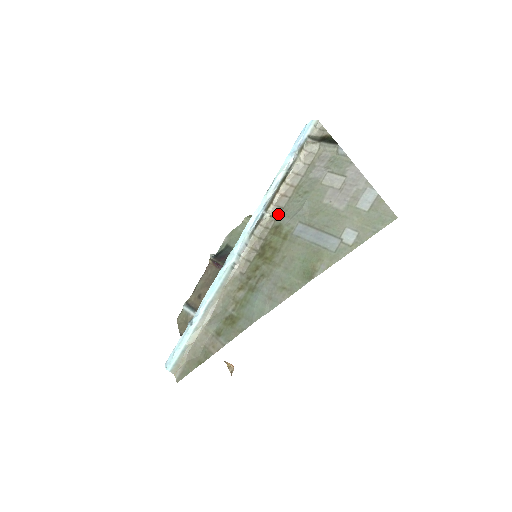
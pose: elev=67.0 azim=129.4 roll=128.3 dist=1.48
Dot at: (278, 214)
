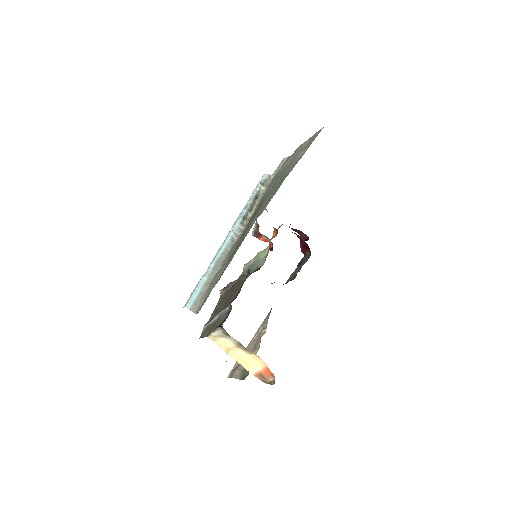
Dot at: occluded
